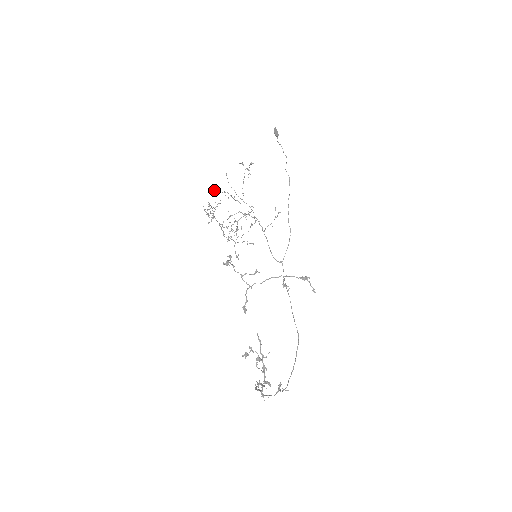
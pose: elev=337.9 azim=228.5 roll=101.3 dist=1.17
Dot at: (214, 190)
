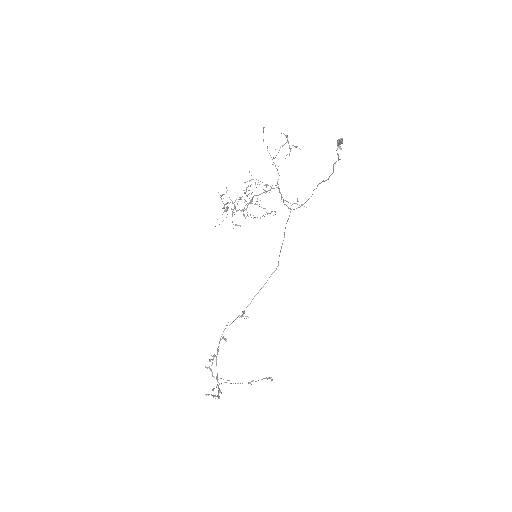
Dot at: (232, 203)
